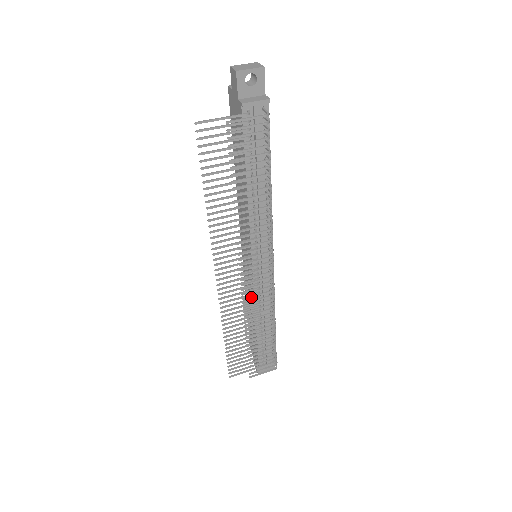
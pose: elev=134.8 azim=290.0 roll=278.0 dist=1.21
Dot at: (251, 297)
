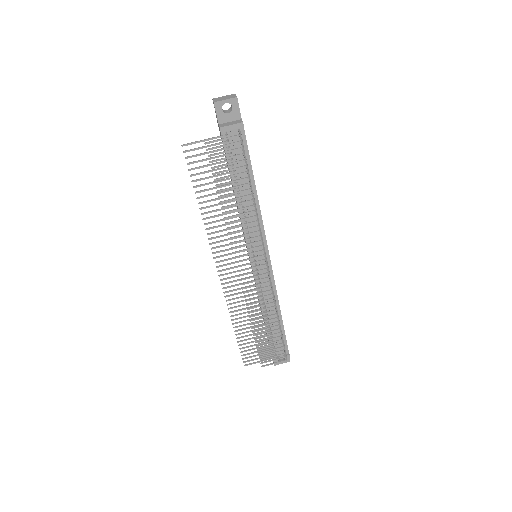
Dot at: (250, 291)
